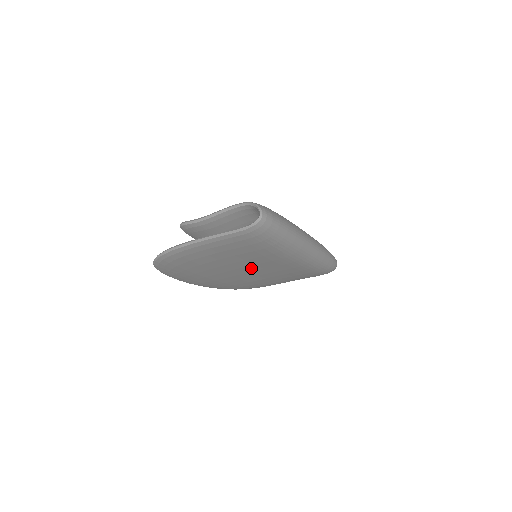
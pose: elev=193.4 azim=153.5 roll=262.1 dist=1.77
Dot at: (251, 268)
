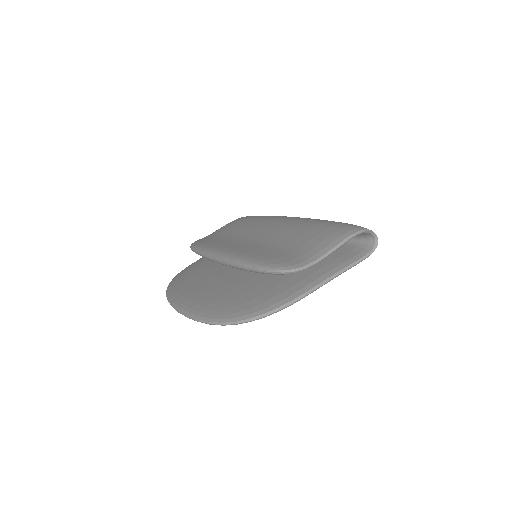
Dot at: occluded
